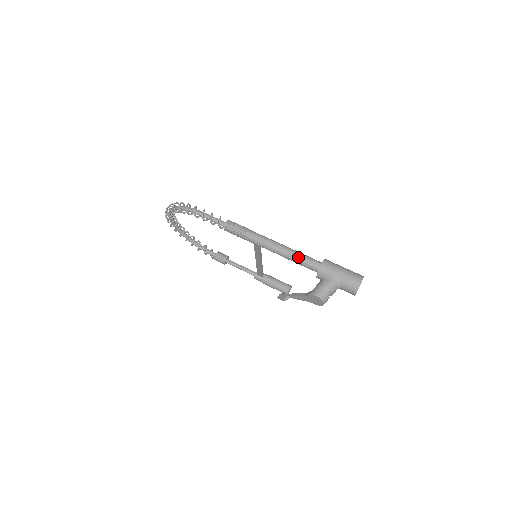
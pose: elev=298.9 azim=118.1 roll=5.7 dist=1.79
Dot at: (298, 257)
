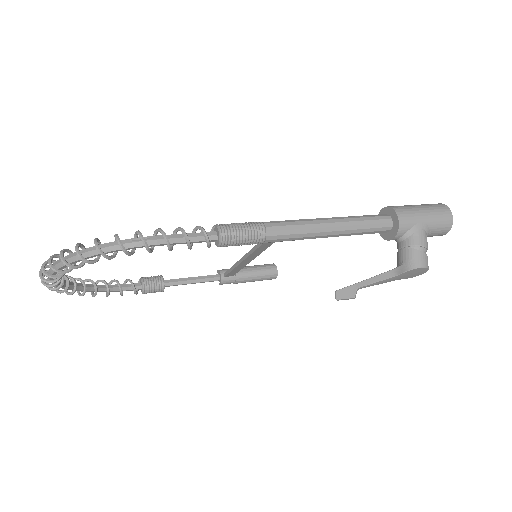
Dot at: (359, 225)
